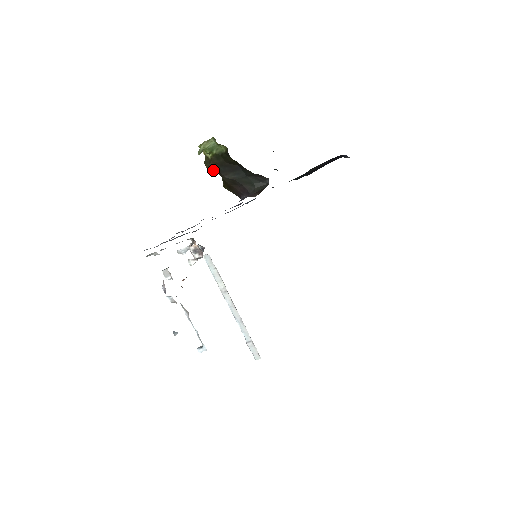
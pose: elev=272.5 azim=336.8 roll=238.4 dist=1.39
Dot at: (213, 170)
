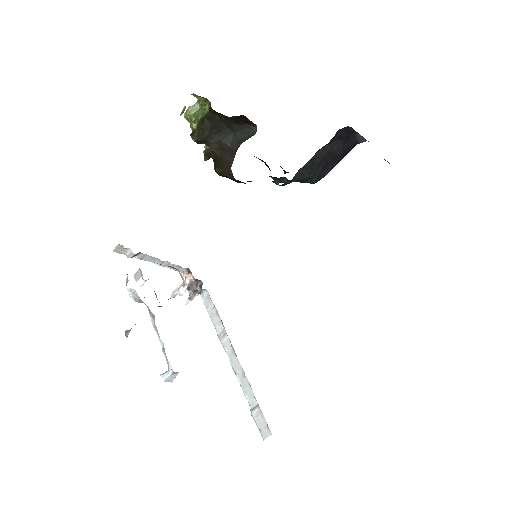
Dot at: (199, 139)
